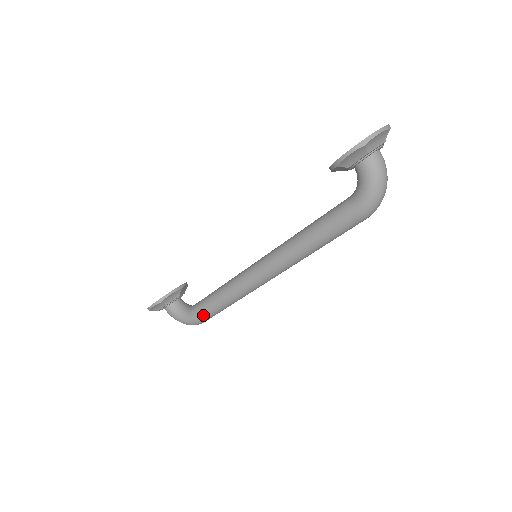
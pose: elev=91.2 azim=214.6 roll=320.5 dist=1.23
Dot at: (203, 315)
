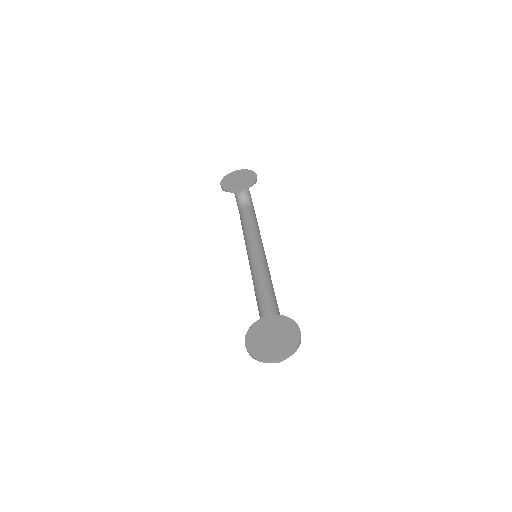
Dot at: occluded
